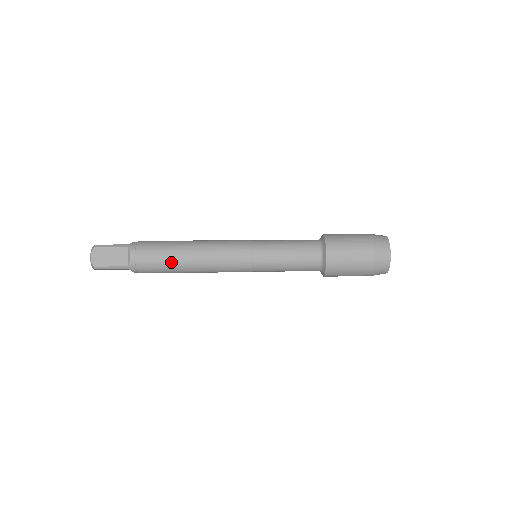
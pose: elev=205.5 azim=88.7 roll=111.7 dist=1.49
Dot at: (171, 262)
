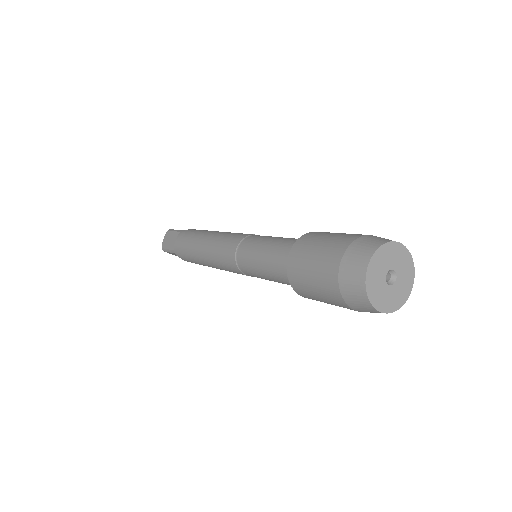
Dot at: (191, 249)
